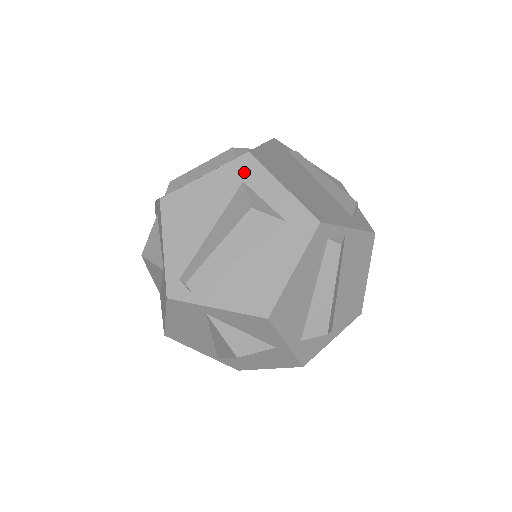
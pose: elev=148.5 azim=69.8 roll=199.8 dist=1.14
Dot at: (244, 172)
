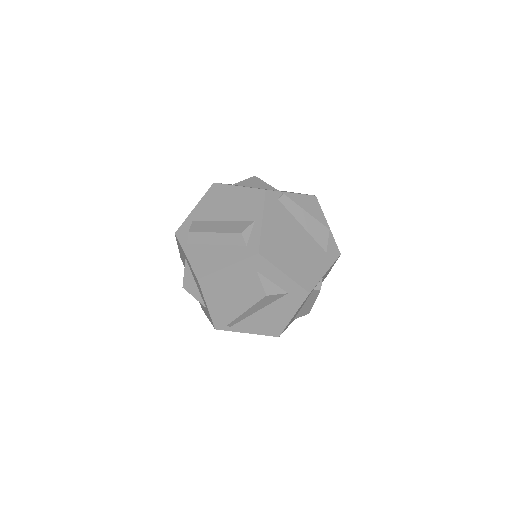
Dot at: (257, 266)
